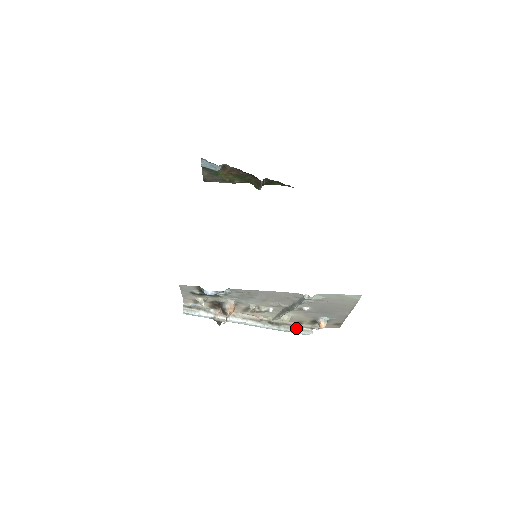
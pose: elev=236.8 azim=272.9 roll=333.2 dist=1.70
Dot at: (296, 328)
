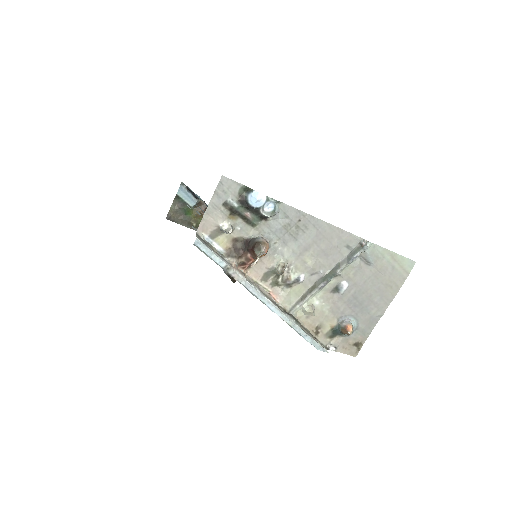
Dot at: (312, 337)
